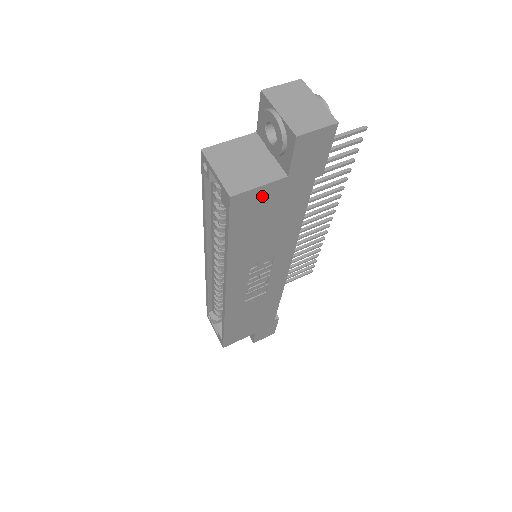
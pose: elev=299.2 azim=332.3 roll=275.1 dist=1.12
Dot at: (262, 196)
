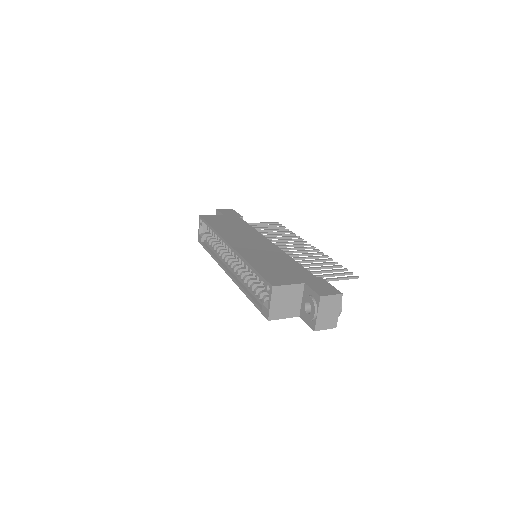
Dot at: occluded
